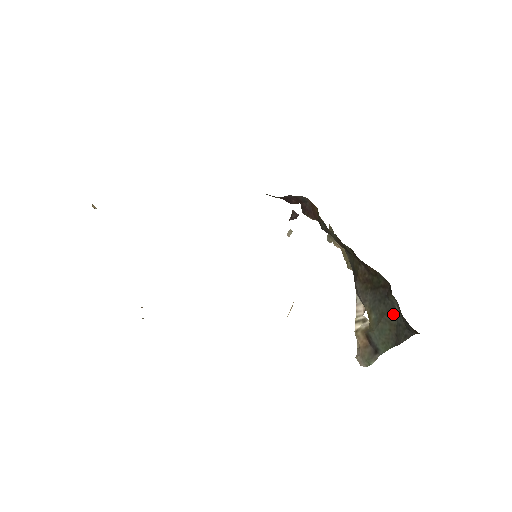
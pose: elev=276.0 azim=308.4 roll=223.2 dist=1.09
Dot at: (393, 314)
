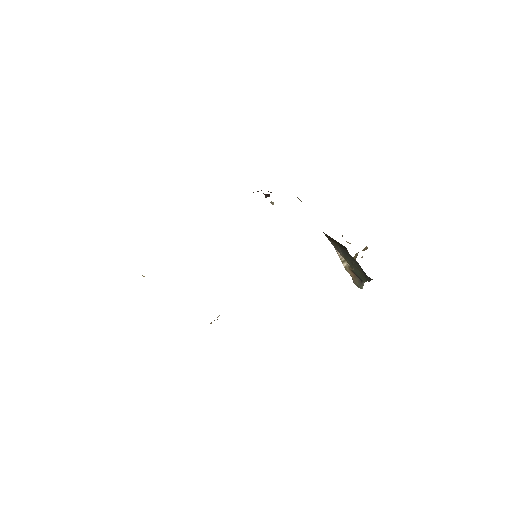
Dot at: (357, 264)
